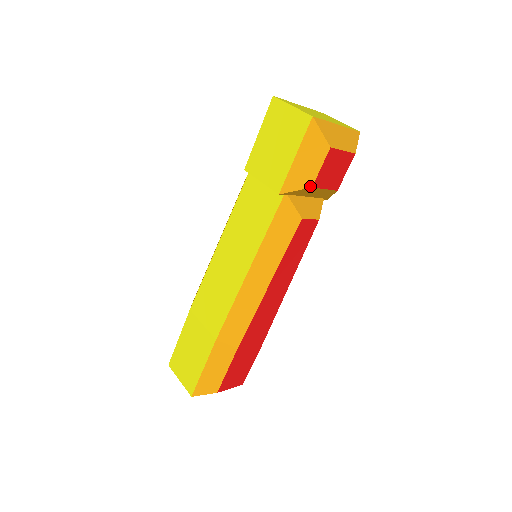
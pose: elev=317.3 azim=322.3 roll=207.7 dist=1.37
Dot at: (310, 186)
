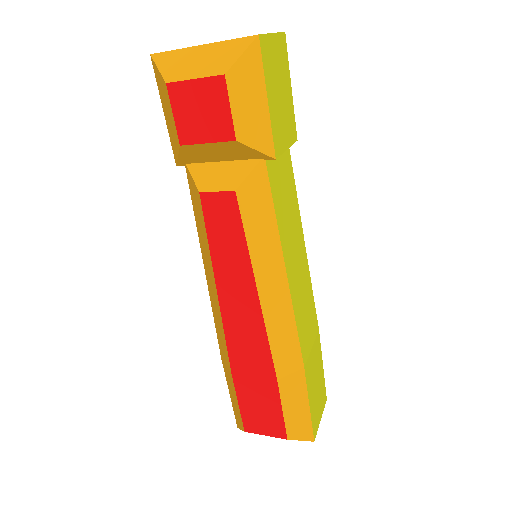
Dot at: (179, 145)
